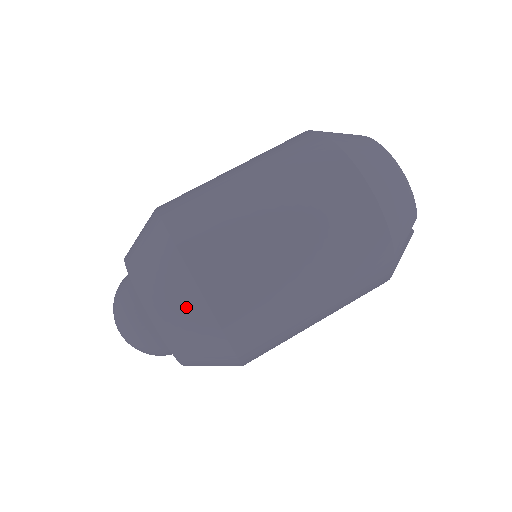
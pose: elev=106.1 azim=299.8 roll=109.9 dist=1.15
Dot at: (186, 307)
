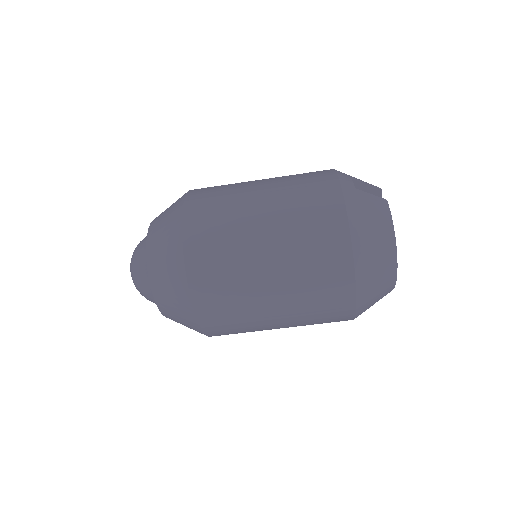
Dot at: occluded
